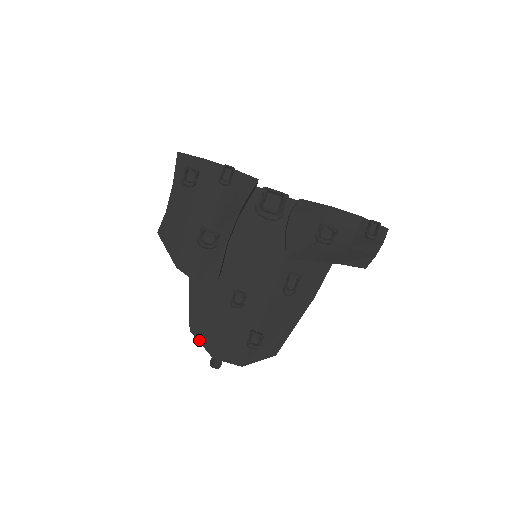
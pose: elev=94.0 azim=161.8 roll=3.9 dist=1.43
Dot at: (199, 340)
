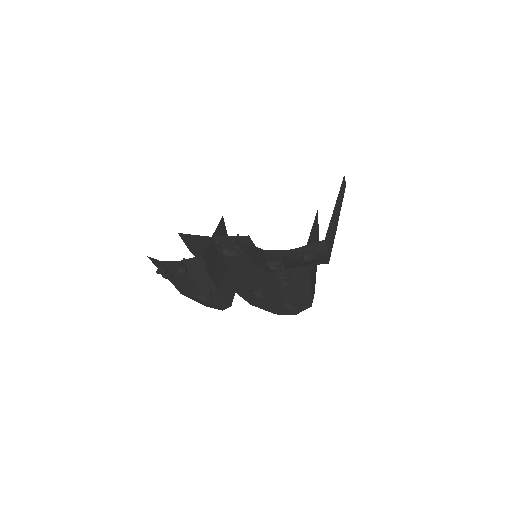
Dot at: (260, 308)
